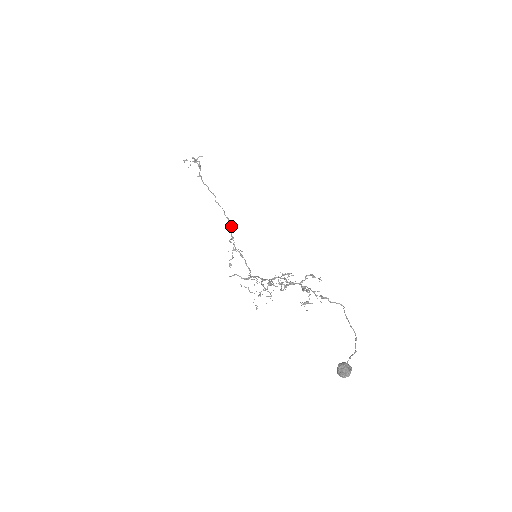
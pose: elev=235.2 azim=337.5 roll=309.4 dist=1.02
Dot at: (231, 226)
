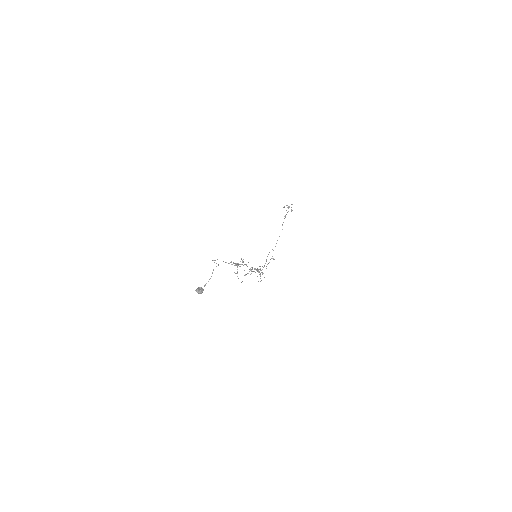
Dot at: occluded
